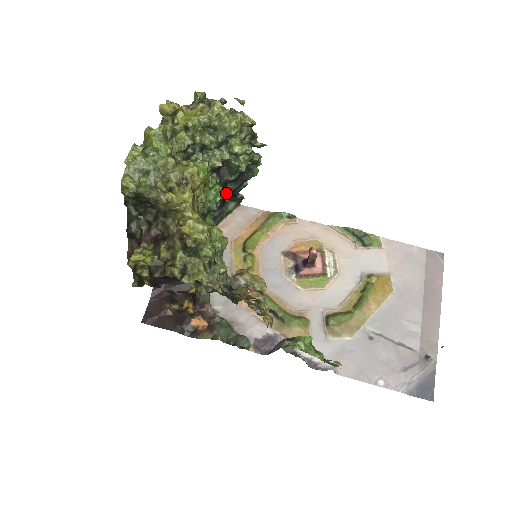
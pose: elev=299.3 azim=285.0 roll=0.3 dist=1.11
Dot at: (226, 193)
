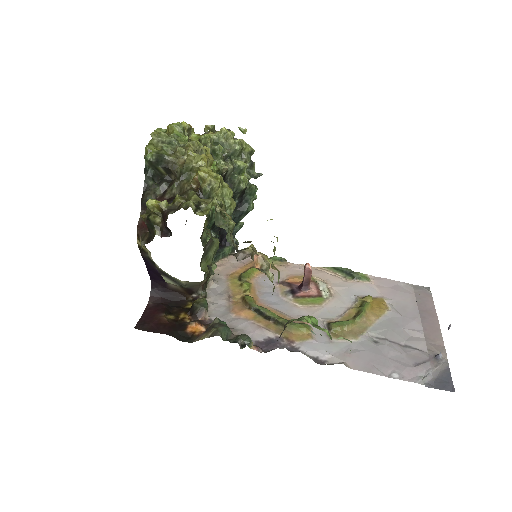
Dot at: occluded
